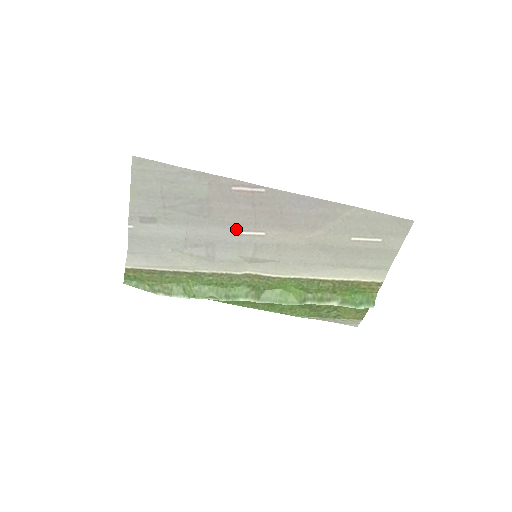
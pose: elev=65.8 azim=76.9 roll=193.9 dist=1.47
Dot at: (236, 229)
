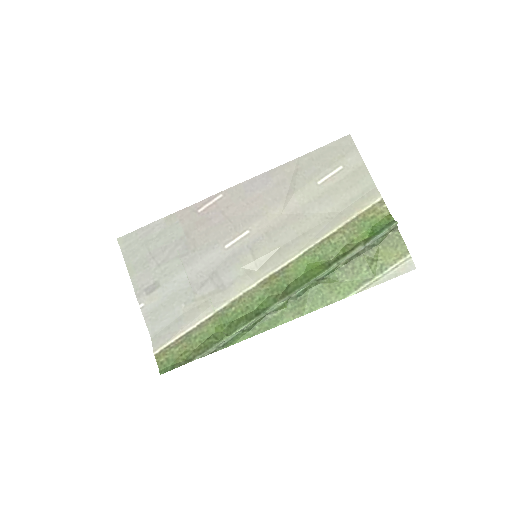
Dot at: (224, 244)
